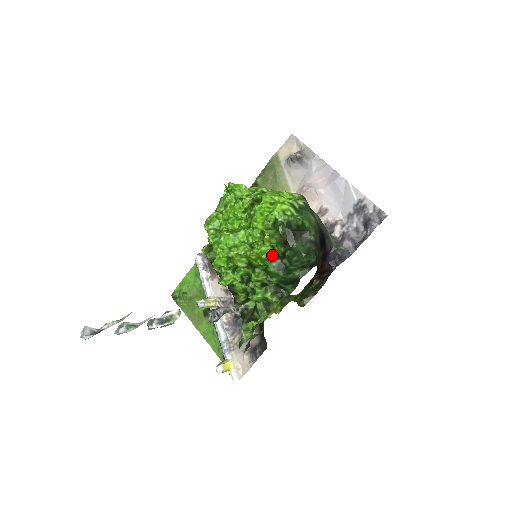
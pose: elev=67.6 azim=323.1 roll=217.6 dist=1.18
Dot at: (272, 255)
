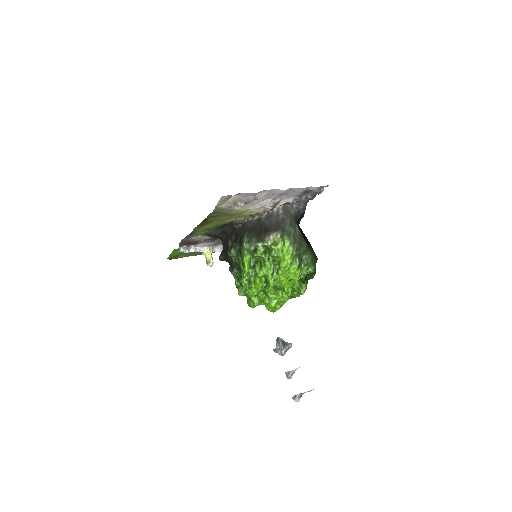
Dot at: occluded
